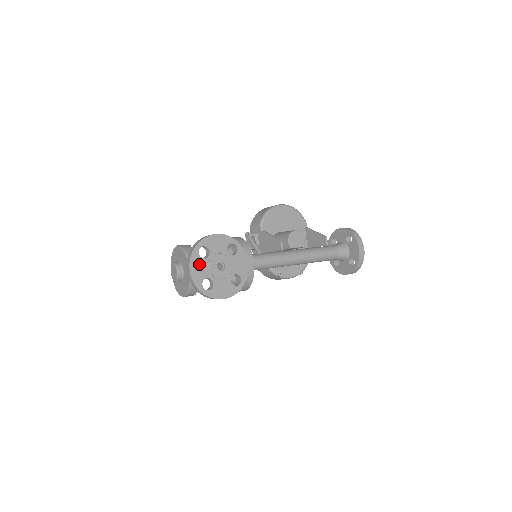
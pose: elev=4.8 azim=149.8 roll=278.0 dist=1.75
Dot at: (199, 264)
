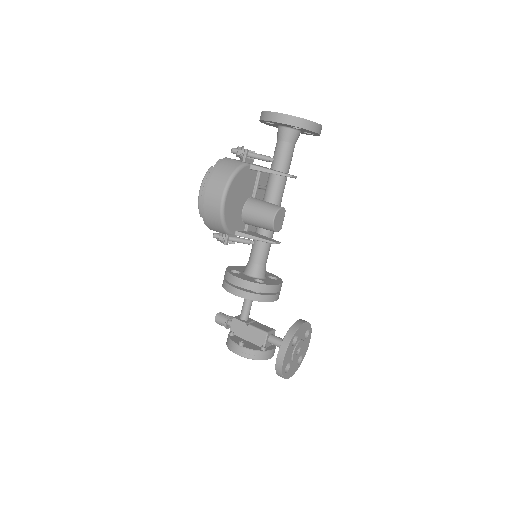
Dot at: (290, 371)
